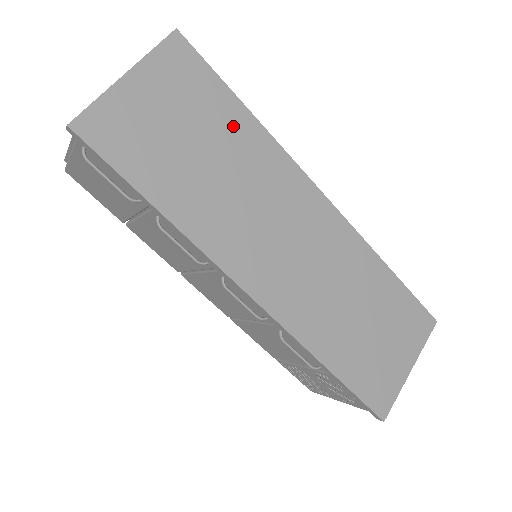
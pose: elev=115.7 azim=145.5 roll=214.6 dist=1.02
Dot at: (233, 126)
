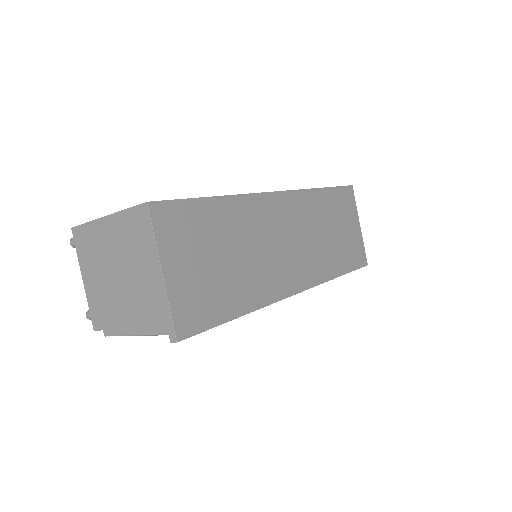
Dot at: (221, 219)
